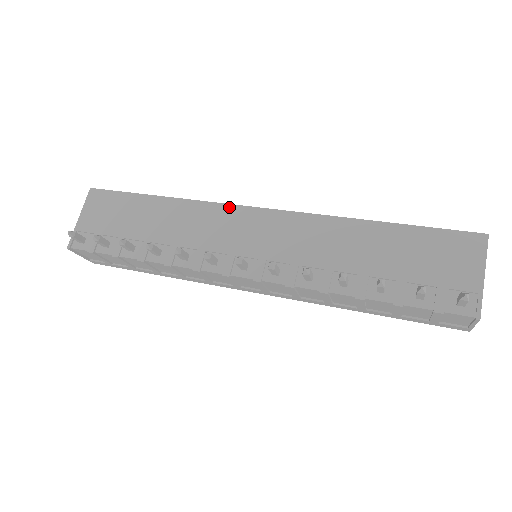
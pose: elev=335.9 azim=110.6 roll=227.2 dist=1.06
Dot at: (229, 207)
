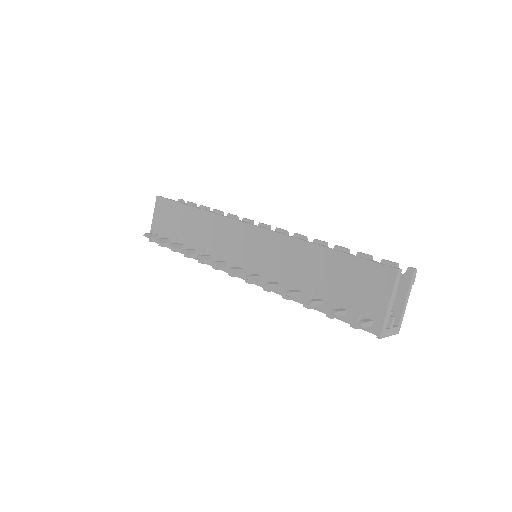
Dot at: (232, 221)
